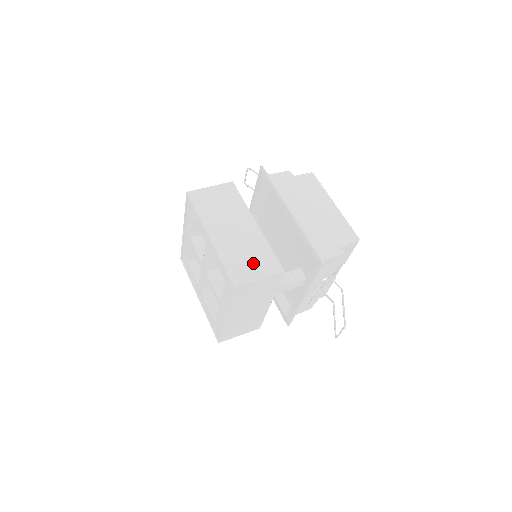
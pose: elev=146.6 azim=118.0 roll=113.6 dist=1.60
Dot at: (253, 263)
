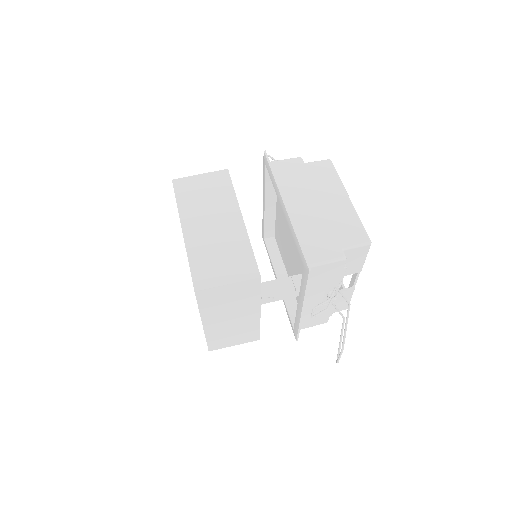
Dot at: (225, 264)
